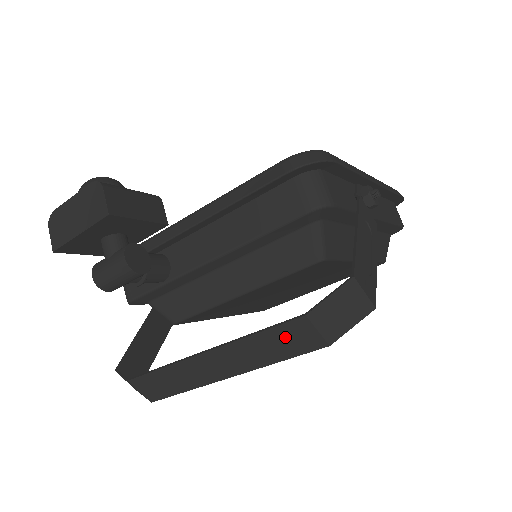
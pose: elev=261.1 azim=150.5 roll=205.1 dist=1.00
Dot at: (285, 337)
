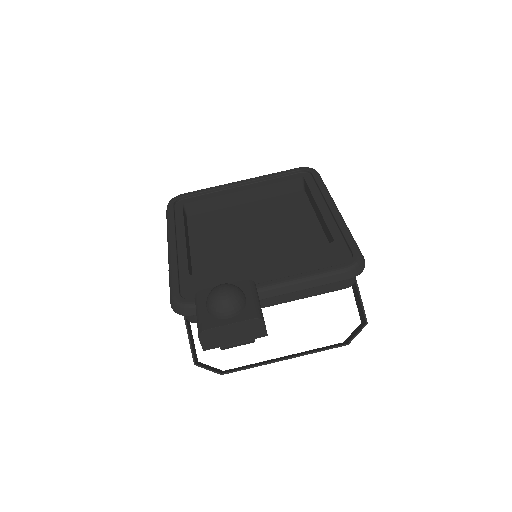
Dot at: occluded
